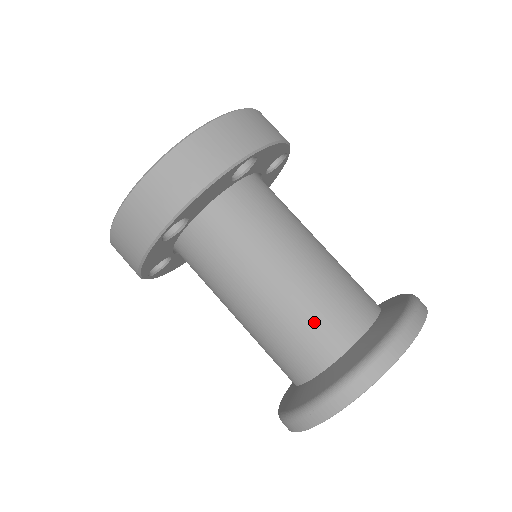
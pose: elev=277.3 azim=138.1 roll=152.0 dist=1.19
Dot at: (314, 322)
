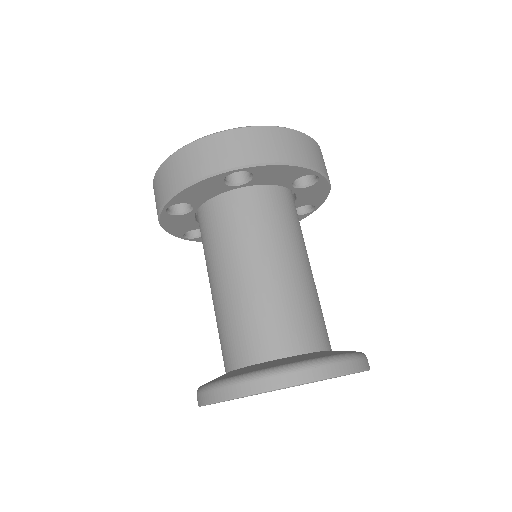
Dot at: (238, 328)
